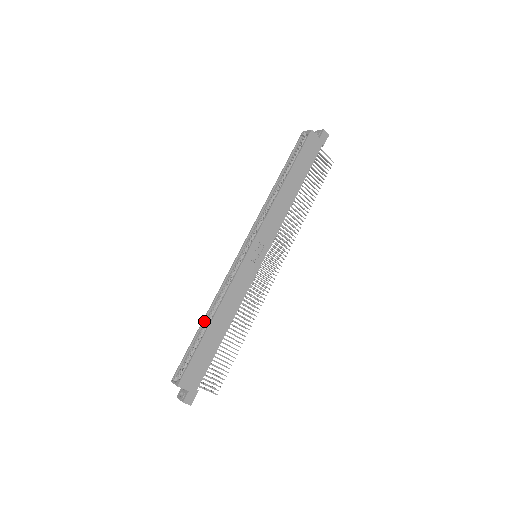
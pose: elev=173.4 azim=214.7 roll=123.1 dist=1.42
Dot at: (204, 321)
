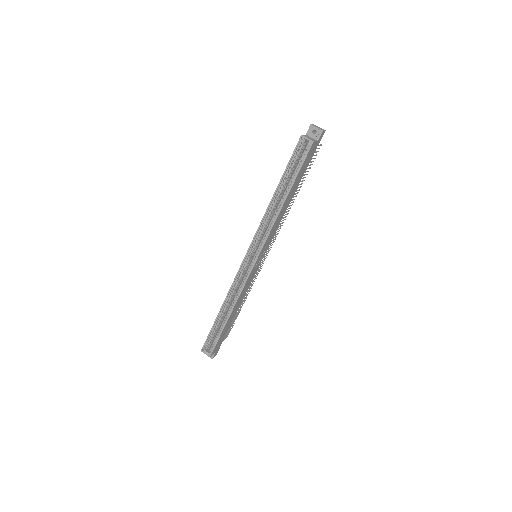
Dot at: (220, 312)
